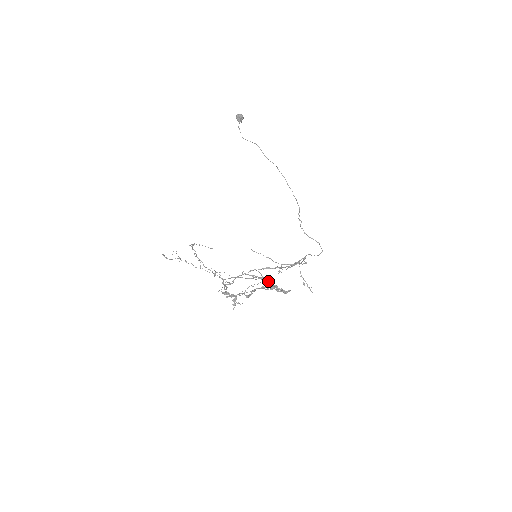
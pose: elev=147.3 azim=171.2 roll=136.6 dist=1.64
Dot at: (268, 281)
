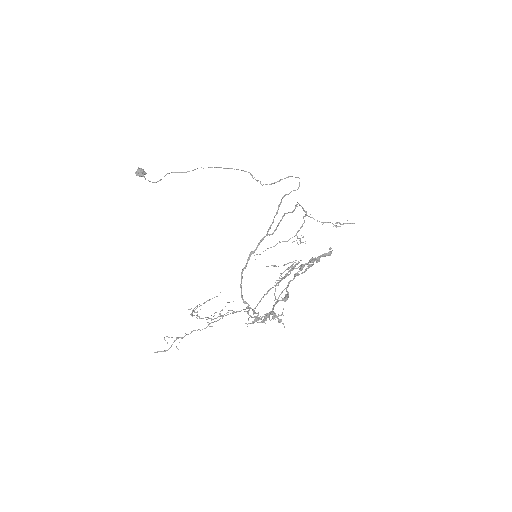
Dot at: occluded
